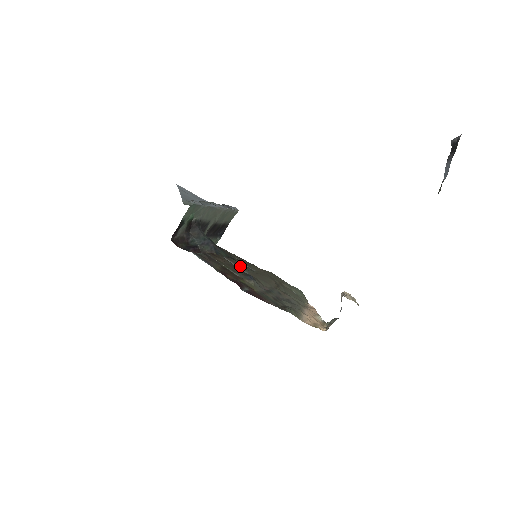
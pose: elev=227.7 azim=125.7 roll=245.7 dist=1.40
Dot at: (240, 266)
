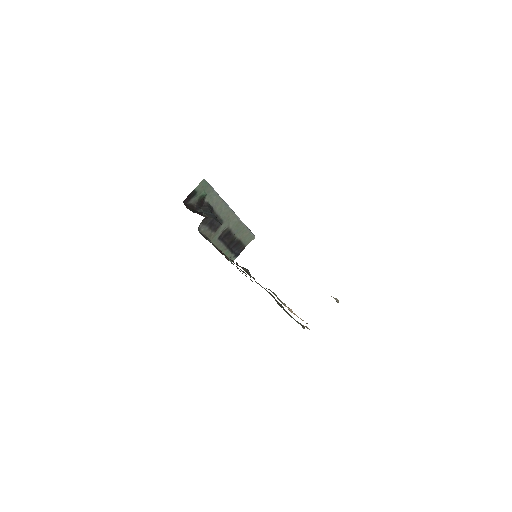
Dot at: (244, 272)
